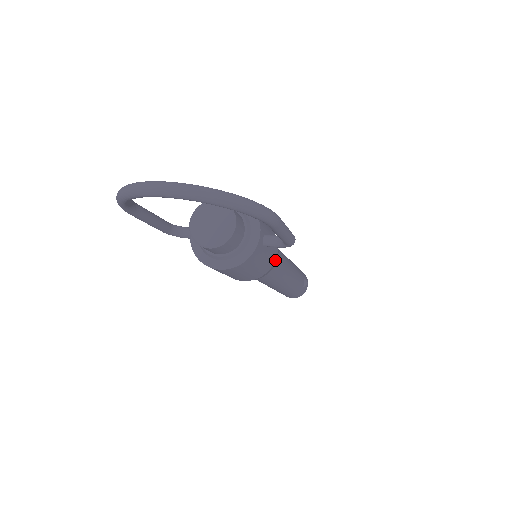
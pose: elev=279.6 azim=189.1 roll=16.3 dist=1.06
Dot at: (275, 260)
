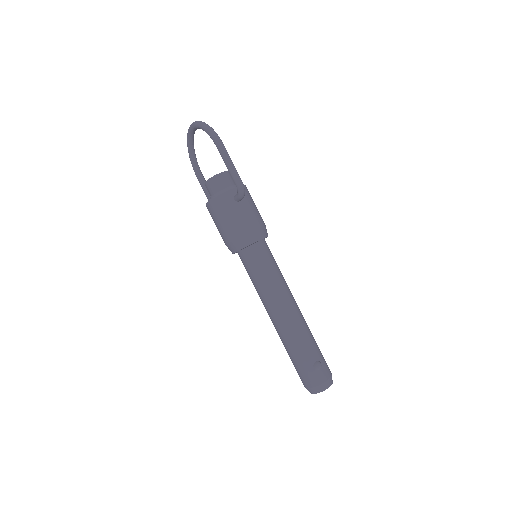
Dot at: (249, 233)
